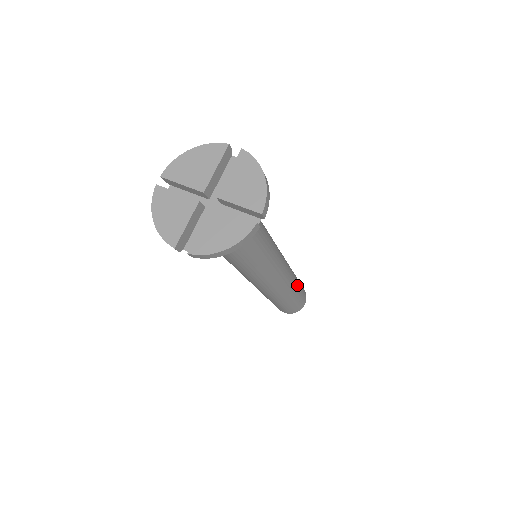
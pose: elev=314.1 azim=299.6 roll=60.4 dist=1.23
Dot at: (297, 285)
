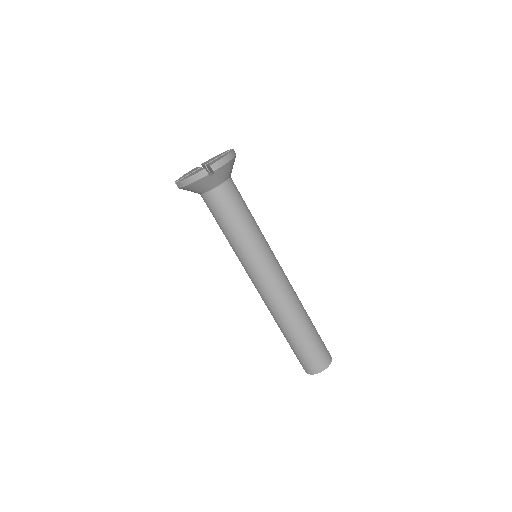
Dot at: (304, 325)
